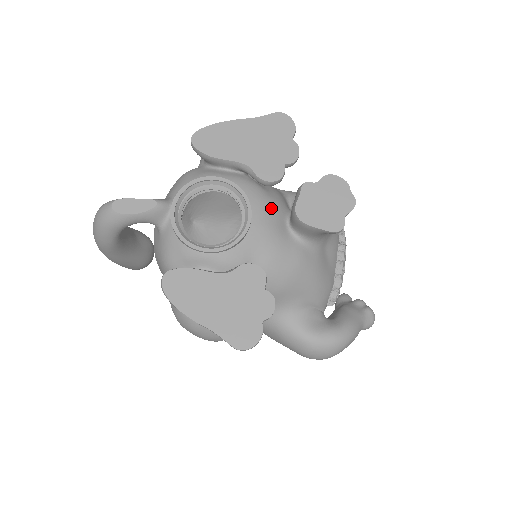
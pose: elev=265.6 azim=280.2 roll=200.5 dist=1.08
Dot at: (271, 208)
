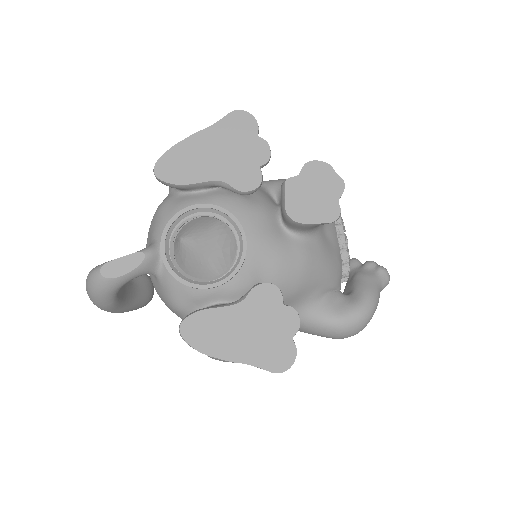
Dot at: (260, 216)
